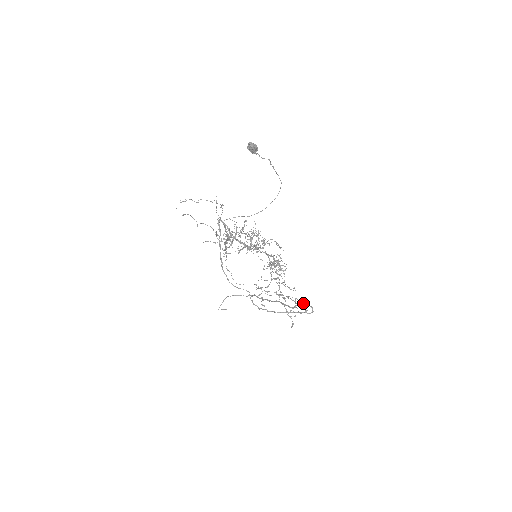
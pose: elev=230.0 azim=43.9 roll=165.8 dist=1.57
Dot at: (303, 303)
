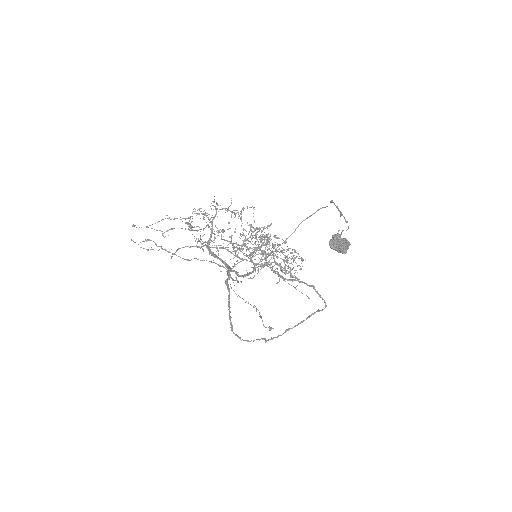
Dot at: (308, 285)
